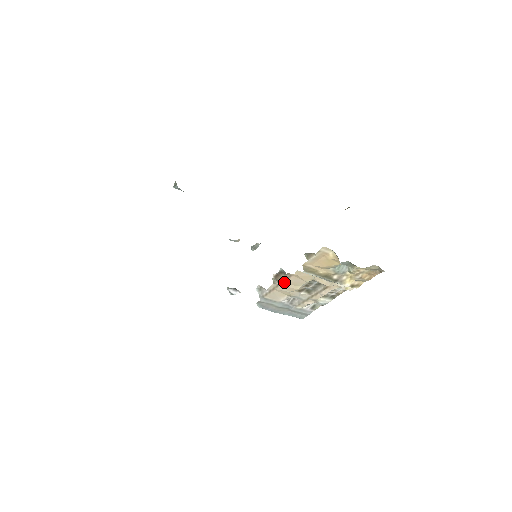
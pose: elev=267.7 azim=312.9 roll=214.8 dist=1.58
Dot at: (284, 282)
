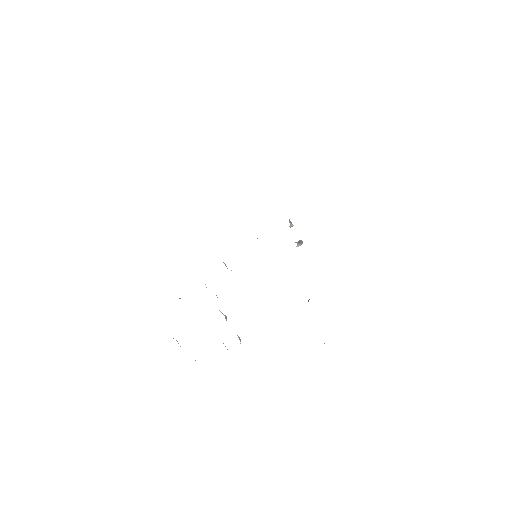
Dot at: occluded
